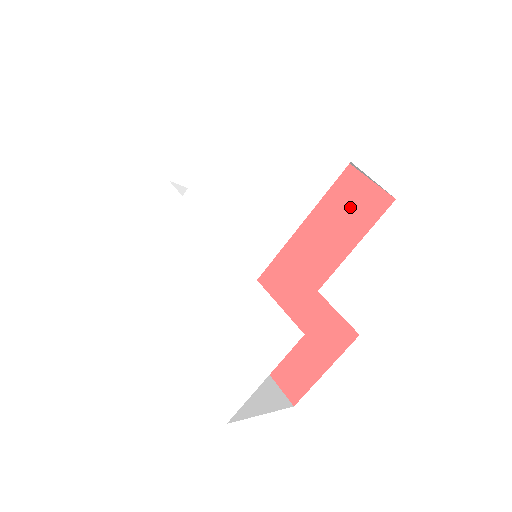
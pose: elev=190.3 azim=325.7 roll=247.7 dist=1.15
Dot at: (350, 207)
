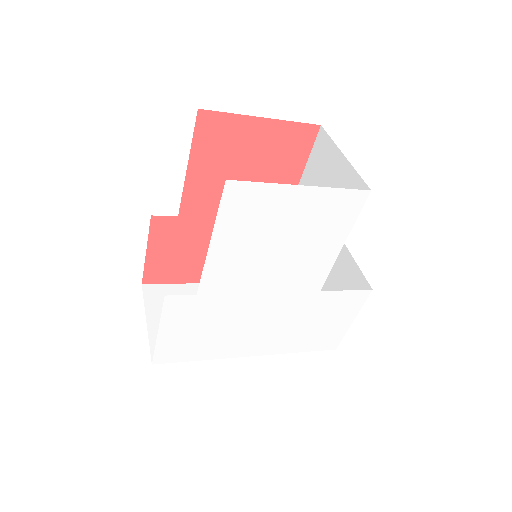
Dot at: (281, 152)
